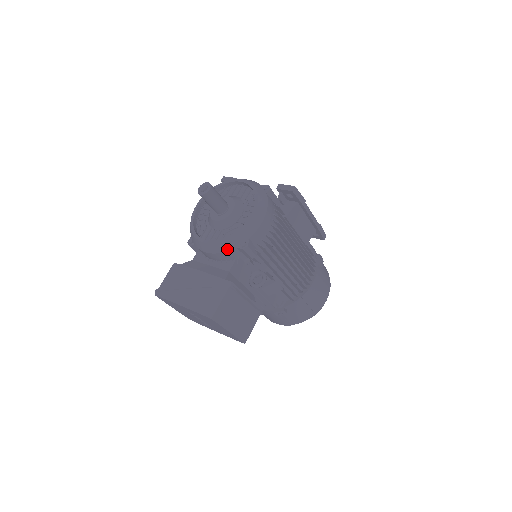
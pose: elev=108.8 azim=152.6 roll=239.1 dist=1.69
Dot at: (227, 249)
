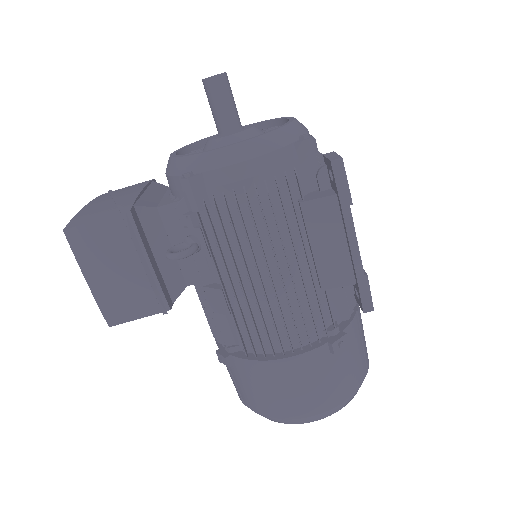
Dot at: (174, 172)
